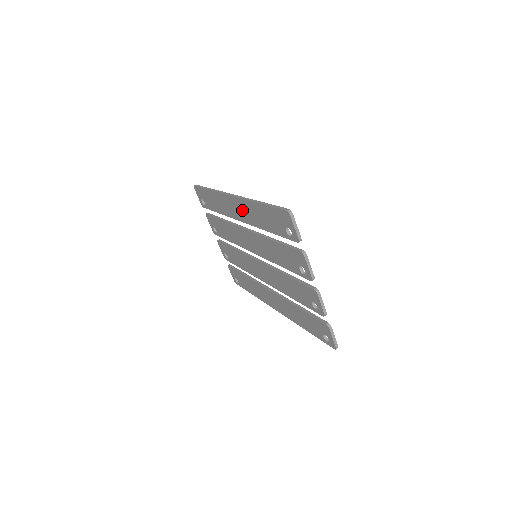
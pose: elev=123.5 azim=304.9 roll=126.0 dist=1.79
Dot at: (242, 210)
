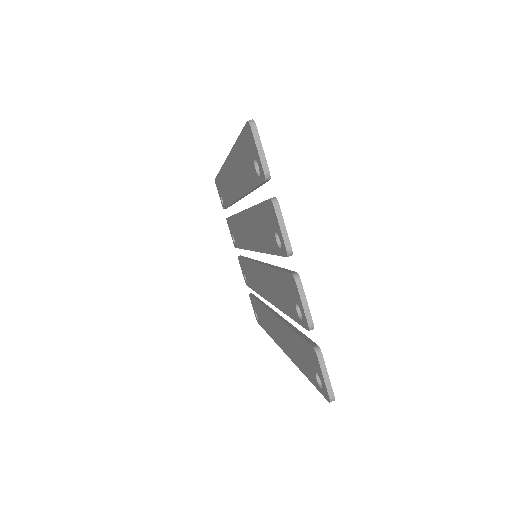
Dot at: (233, 176)
